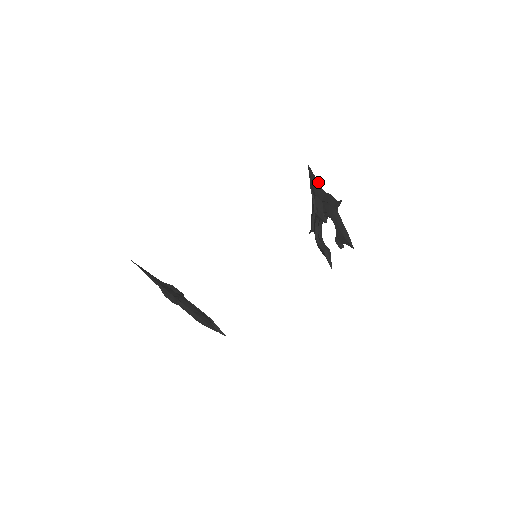
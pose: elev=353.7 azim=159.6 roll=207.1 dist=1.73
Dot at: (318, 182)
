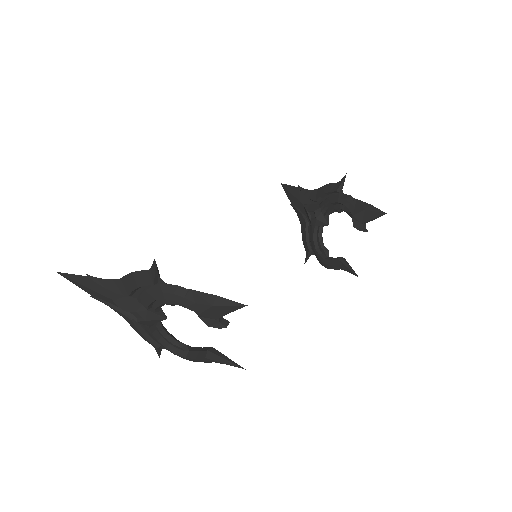
Dot at: (302, 188)
